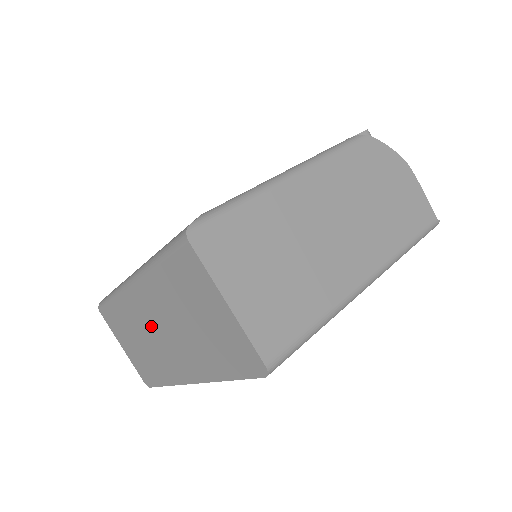
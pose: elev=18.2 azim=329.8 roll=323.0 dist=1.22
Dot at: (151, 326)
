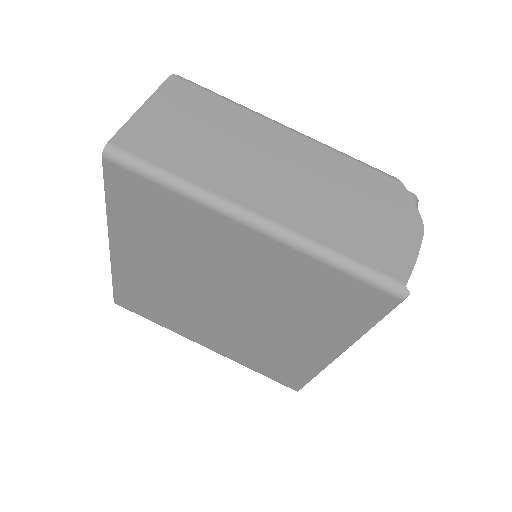
Dot at: occluded
